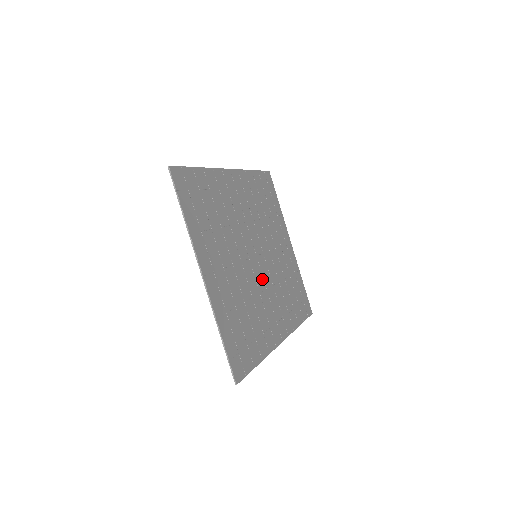
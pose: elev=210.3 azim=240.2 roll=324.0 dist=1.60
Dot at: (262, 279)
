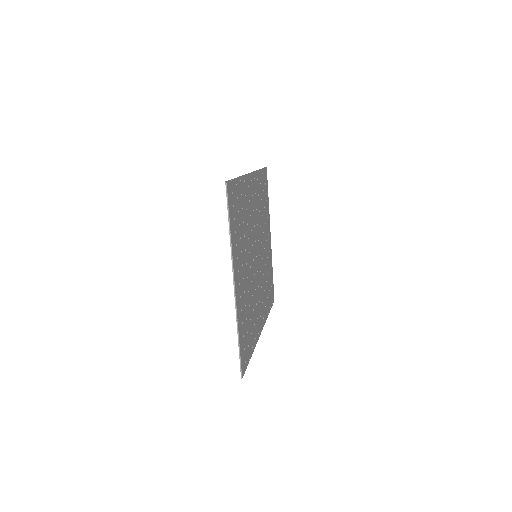
Dot at: (257, 277)
